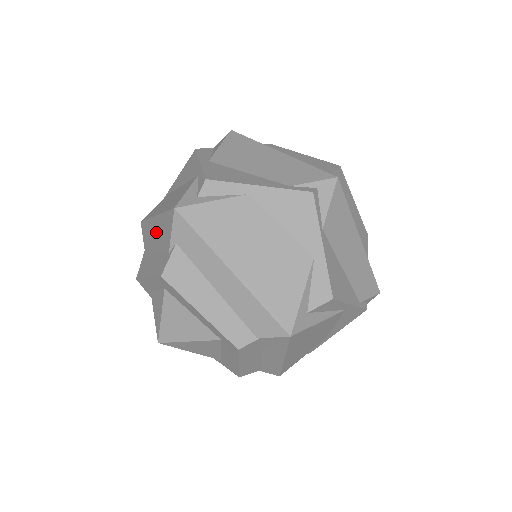
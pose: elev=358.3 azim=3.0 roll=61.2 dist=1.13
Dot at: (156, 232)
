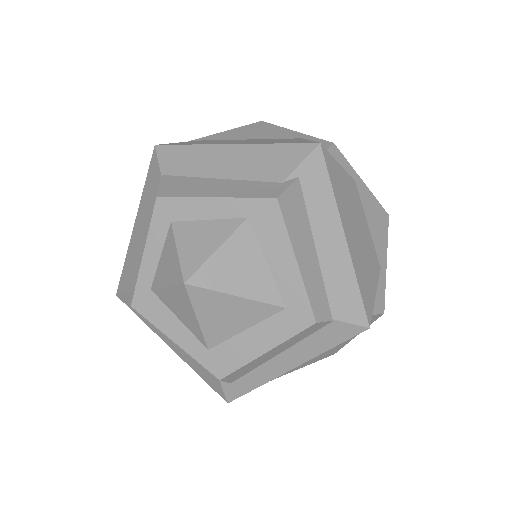
Dot at: (232, 159)
